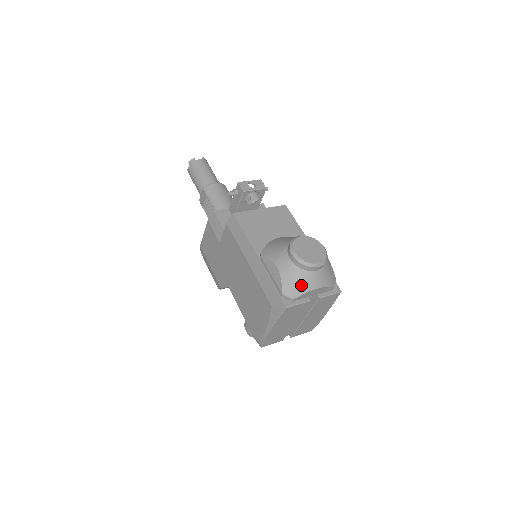
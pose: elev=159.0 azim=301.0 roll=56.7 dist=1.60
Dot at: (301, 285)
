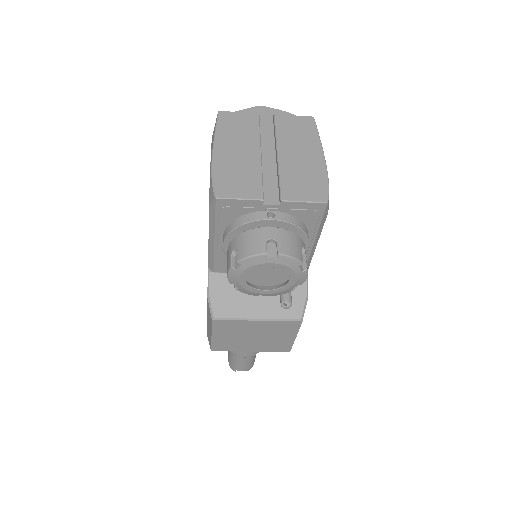
Dot at: occluded
